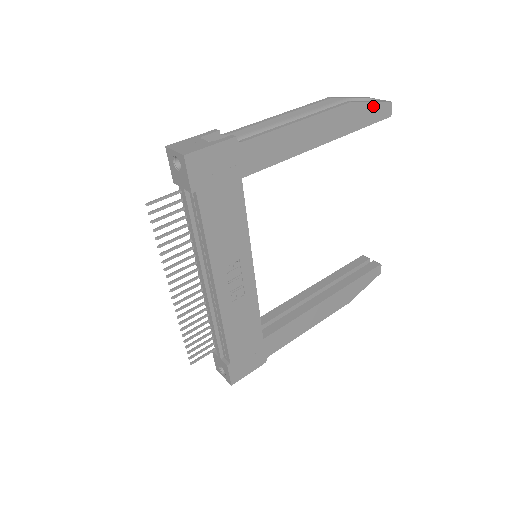
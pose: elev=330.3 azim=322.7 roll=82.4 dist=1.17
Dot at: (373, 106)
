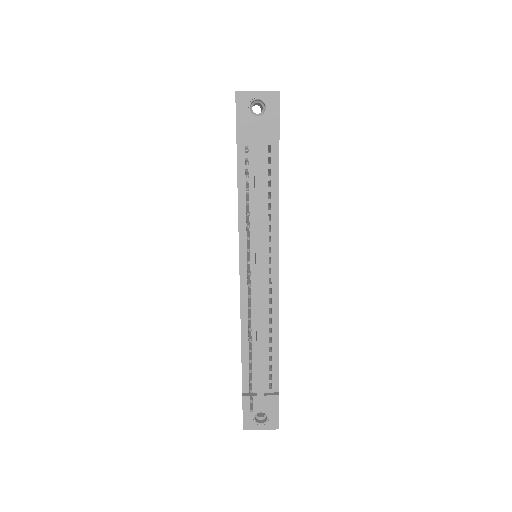
Dot at: occluded
